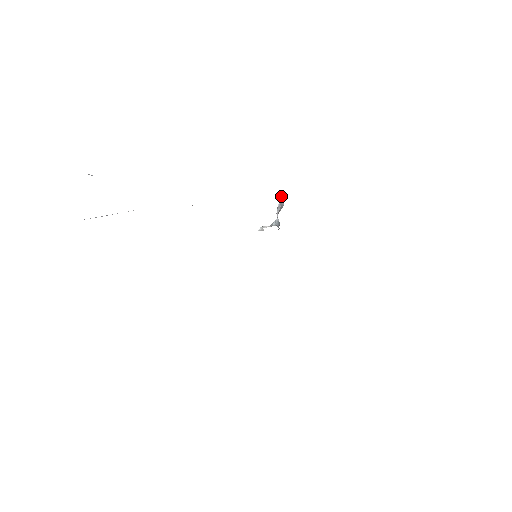
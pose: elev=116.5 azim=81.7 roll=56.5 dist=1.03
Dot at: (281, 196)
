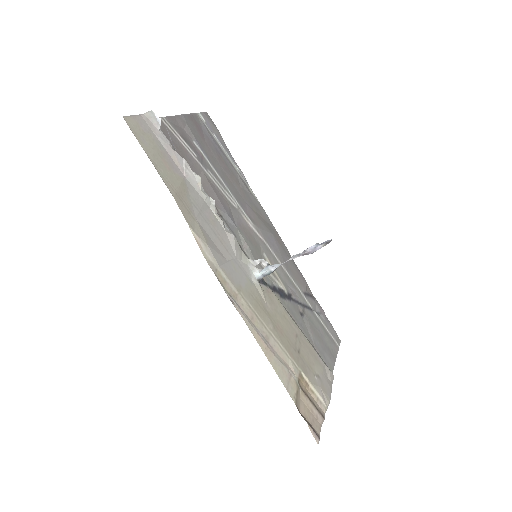
Dot at: (324, 243)
